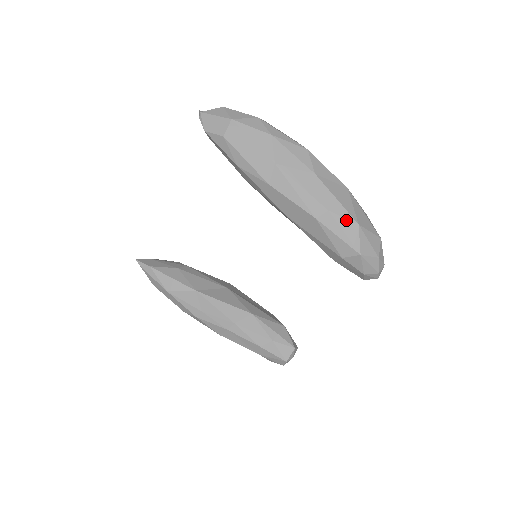
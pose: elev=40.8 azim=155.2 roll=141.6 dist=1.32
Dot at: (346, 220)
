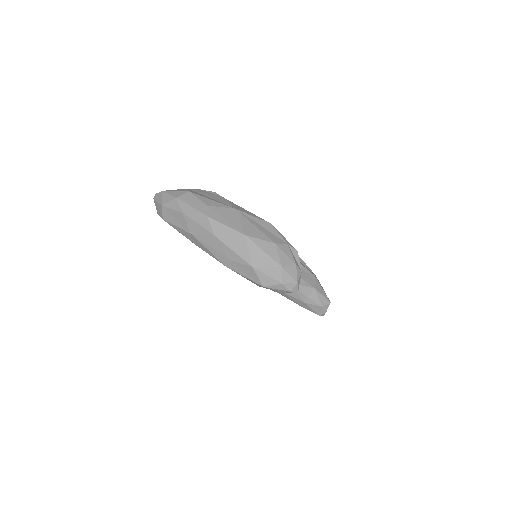
Dot at: (244, 265)
